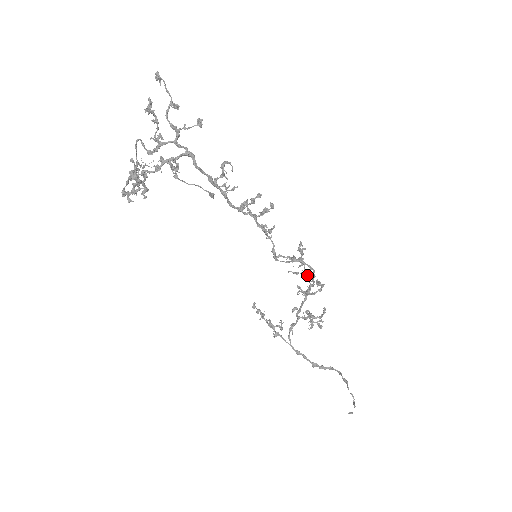
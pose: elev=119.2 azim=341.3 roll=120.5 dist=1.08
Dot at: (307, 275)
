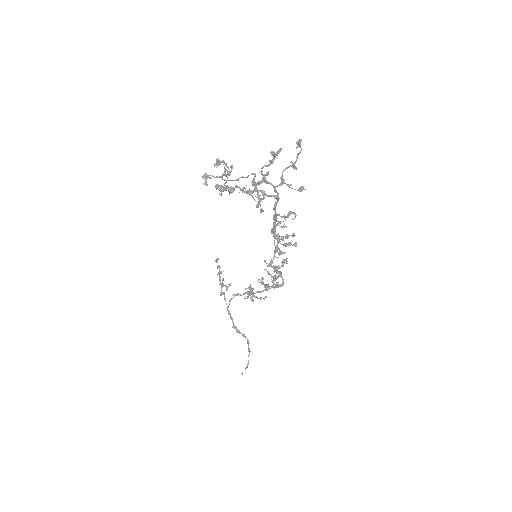
Dot at: (275, 278)
